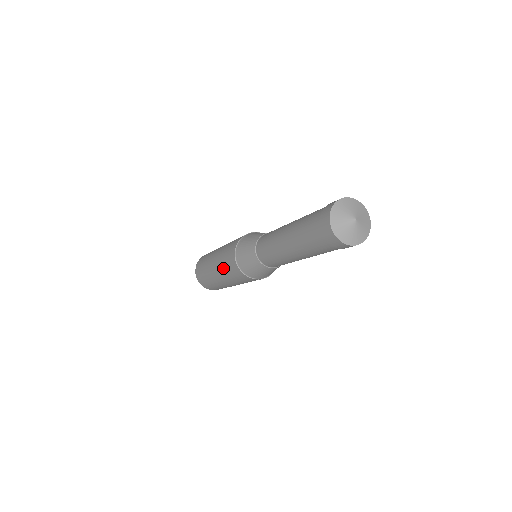
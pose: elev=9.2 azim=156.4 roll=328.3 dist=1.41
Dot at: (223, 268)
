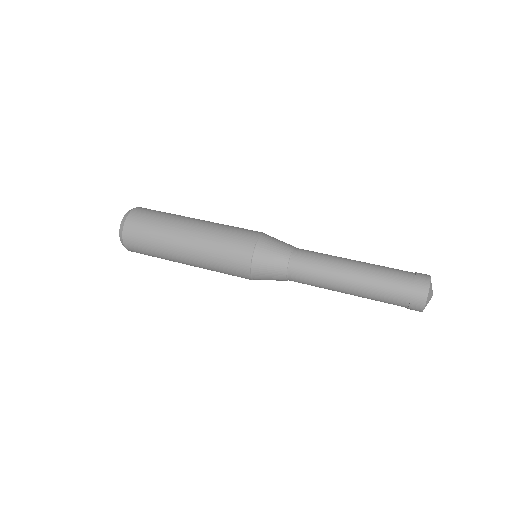
Dot at: (213, 262)
